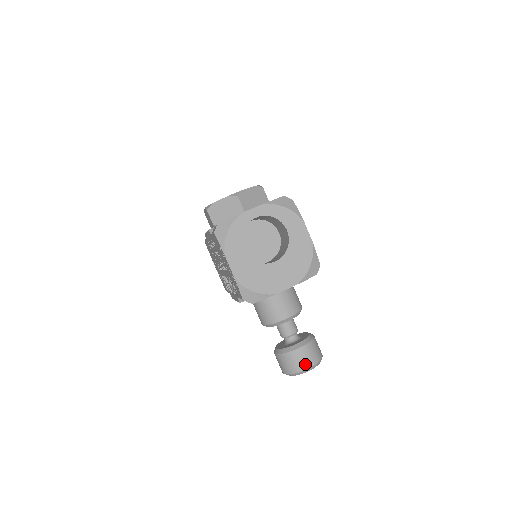
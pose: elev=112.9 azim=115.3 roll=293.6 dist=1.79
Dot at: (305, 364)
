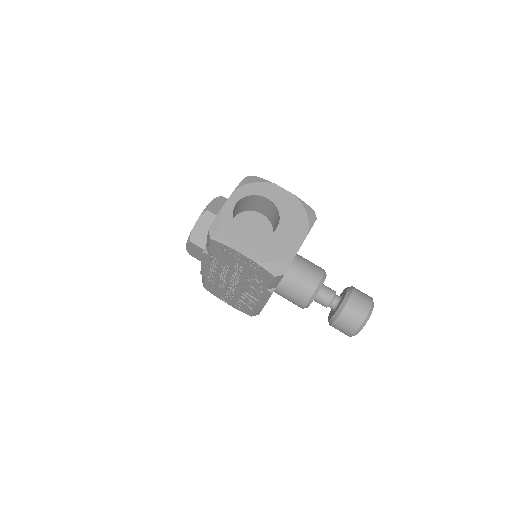
Dot at: (363, 310)
